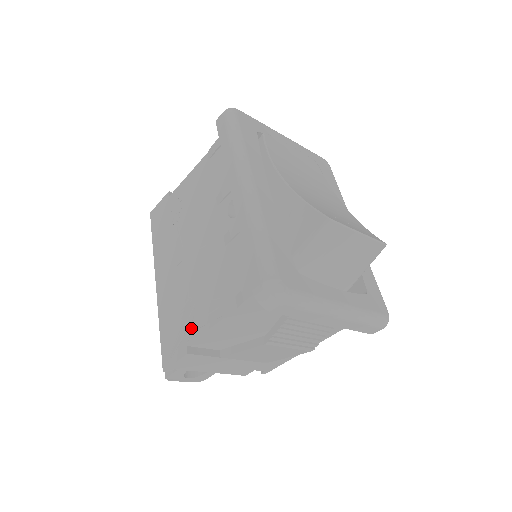
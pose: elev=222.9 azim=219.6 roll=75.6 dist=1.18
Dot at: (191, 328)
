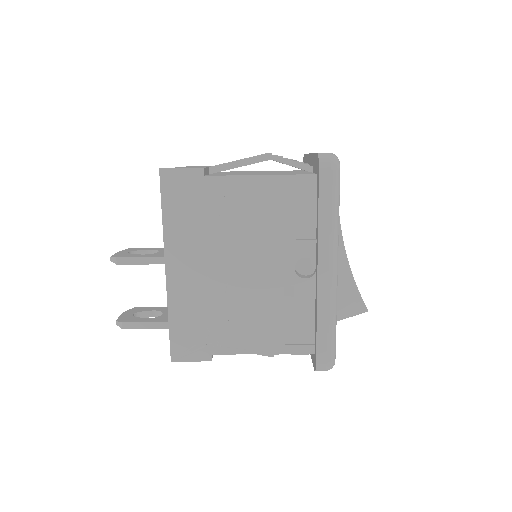
Dot at: (221, 343)
